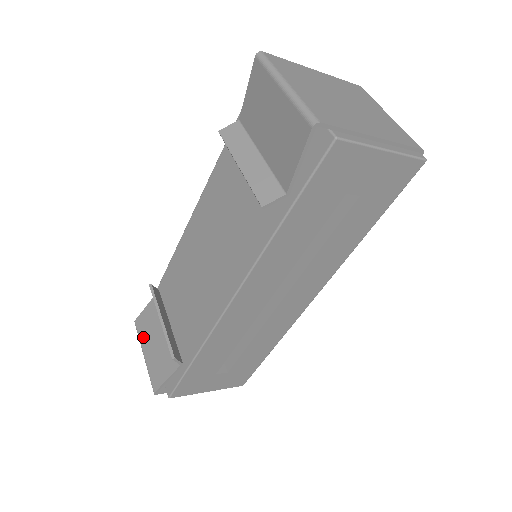
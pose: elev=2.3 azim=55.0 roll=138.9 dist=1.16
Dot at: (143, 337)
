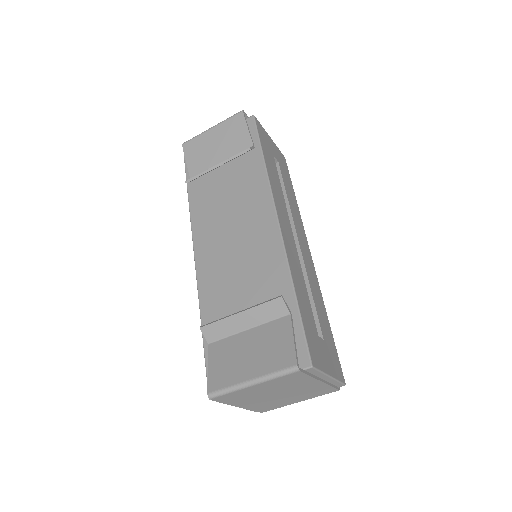
Dot at: (233, 377)
